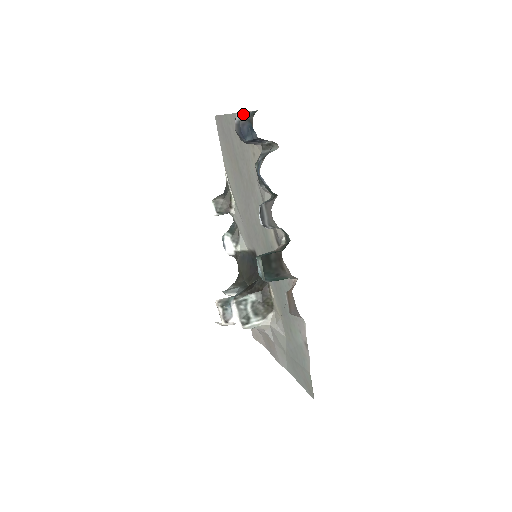
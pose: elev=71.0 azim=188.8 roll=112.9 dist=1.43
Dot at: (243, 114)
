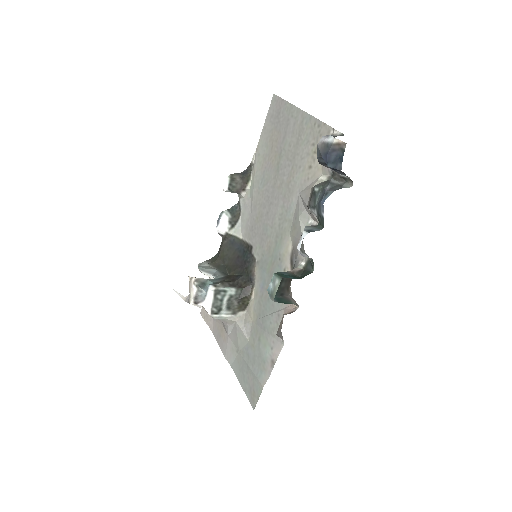
Dot at: (340, 141)
